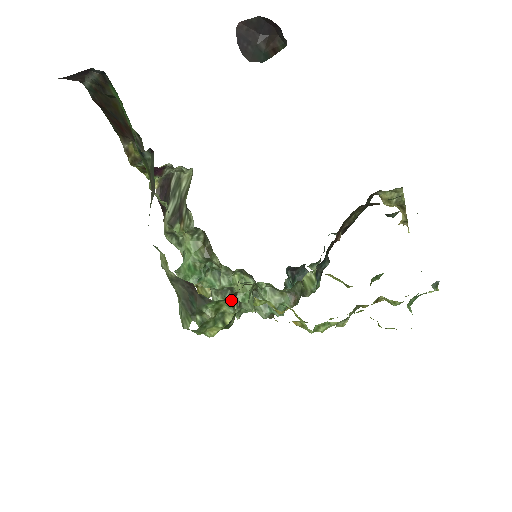
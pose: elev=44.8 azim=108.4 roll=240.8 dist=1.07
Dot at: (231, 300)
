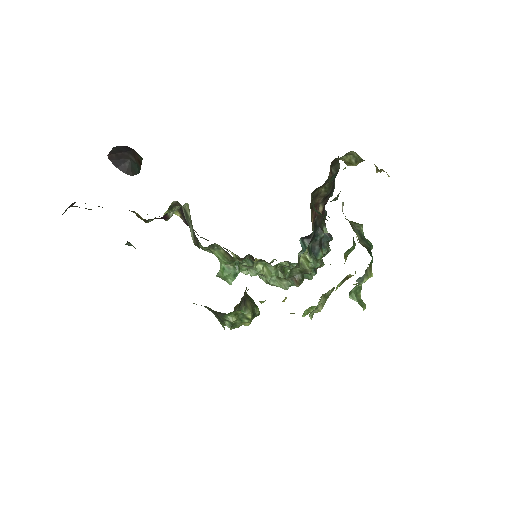
Dot at: (240, 307)
